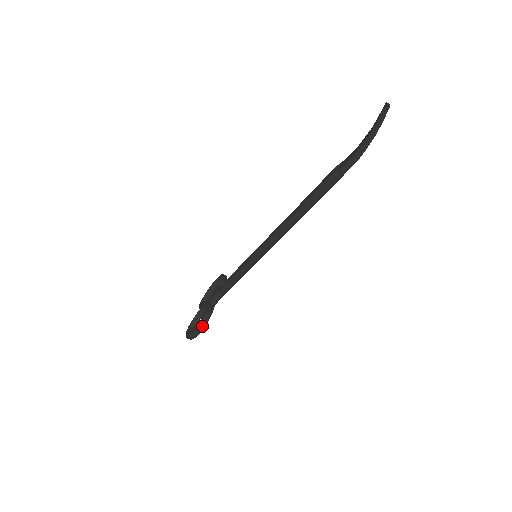
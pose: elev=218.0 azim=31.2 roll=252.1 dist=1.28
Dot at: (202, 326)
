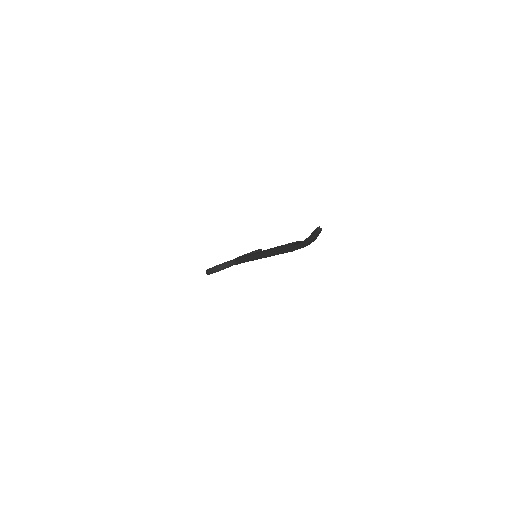
Dot at: (212, 271)
